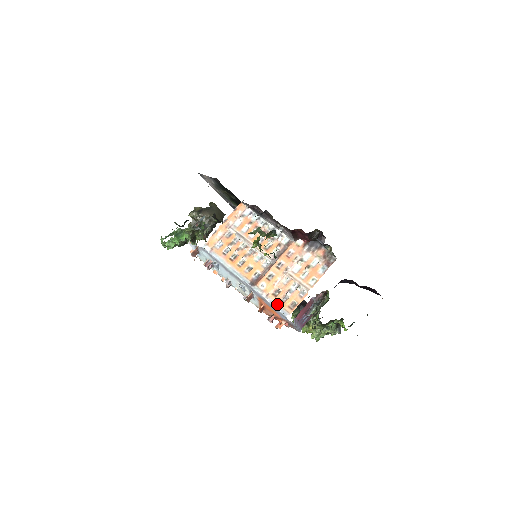
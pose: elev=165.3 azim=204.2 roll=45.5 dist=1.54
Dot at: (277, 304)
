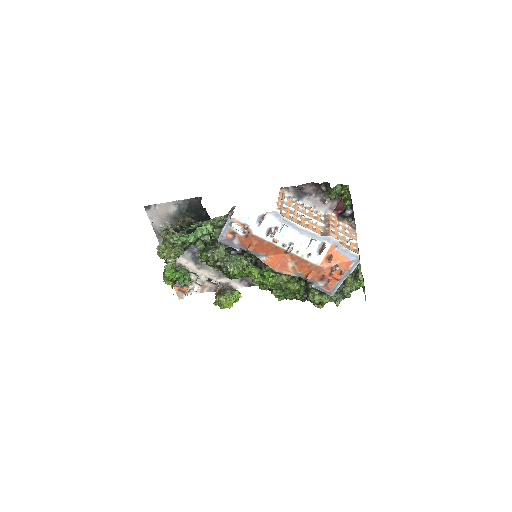
Dot at: (347, 248)
